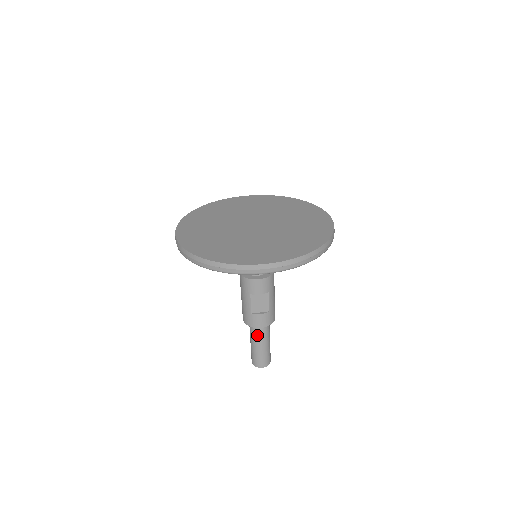
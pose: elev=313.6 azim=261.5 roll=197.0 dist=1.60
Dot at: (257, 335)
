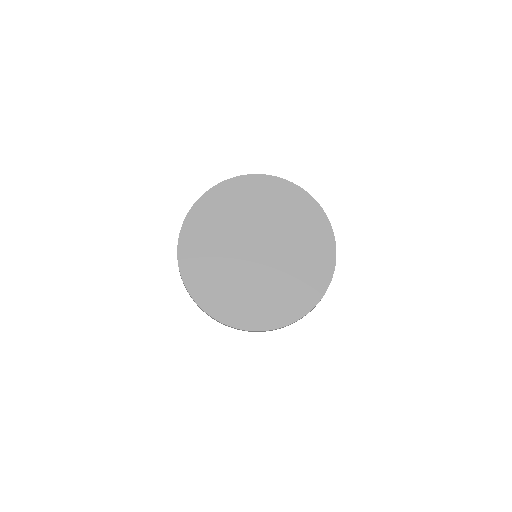
Dot at: occluded
